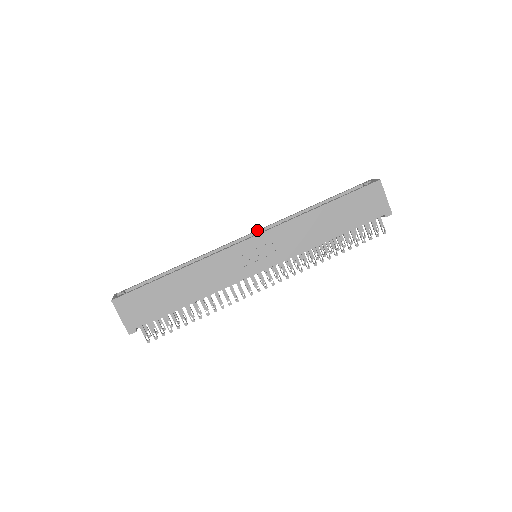
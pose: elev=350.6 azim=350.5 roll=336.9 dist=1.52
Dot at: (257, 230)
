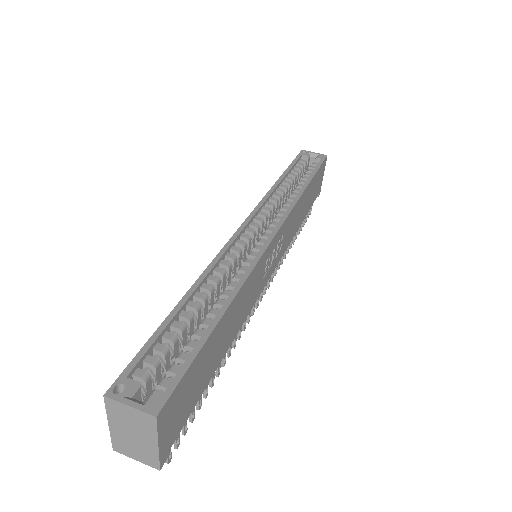
Dot at: (251, 215)
